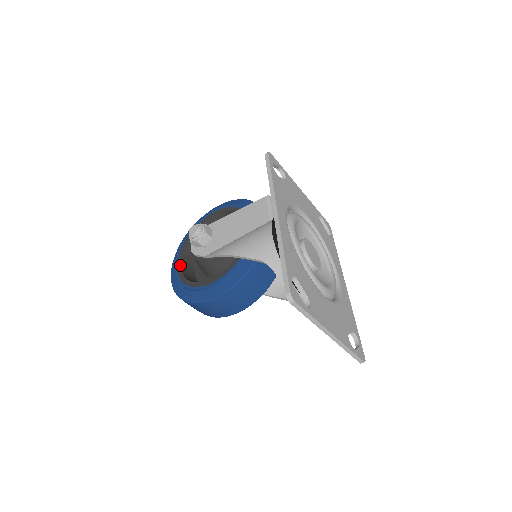
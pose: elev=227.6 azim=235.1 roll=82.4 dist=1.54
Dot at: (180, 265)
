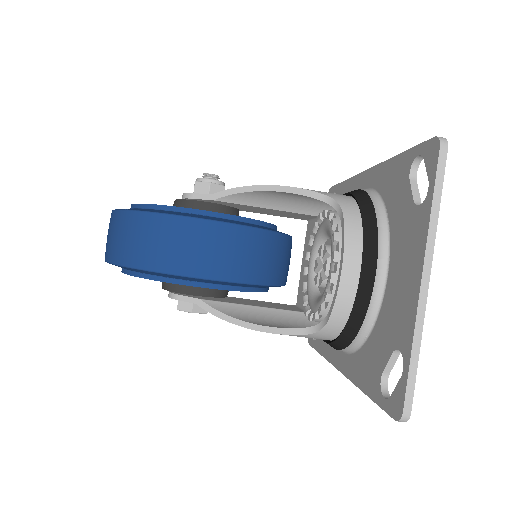
Dot at: occluded
